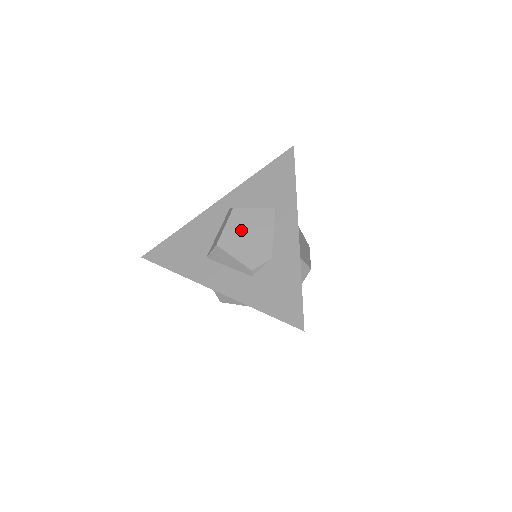
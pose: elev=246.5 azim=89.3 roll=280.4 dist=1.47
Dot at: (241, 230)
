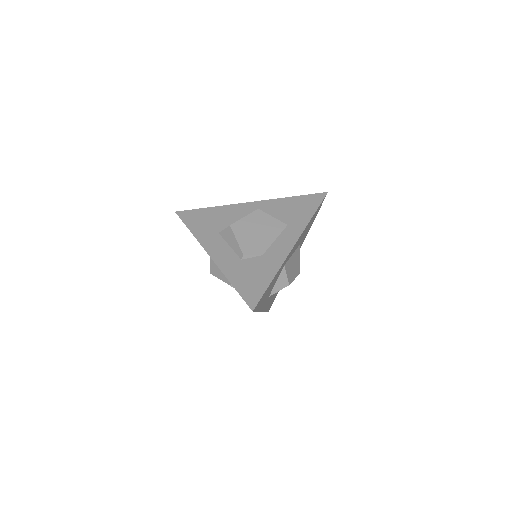
Dot at: (254, 225)
